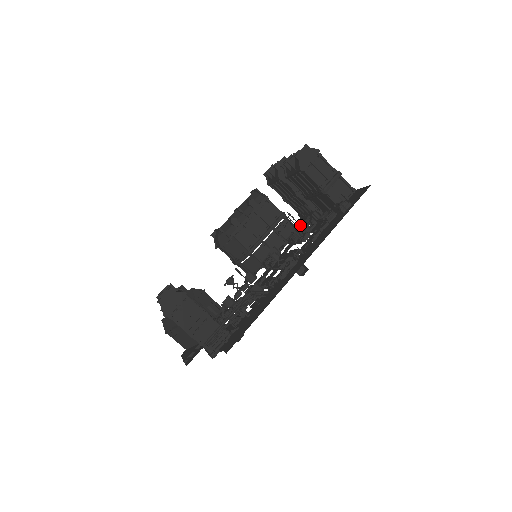
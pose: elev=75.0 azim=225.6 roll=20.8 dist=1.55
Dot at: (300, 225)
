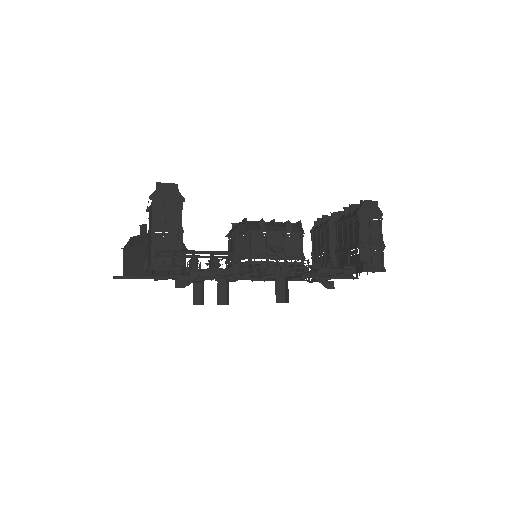
Dot at: occluded
